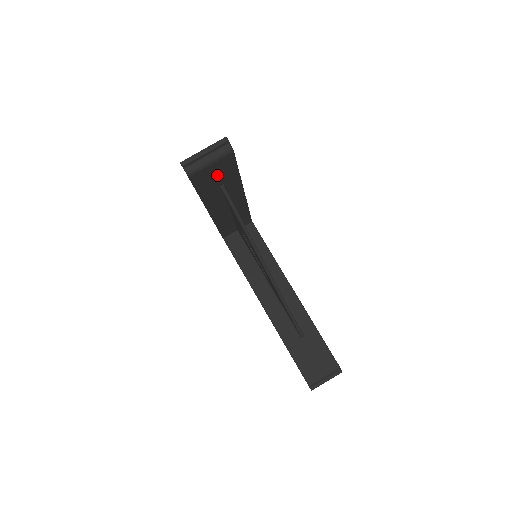
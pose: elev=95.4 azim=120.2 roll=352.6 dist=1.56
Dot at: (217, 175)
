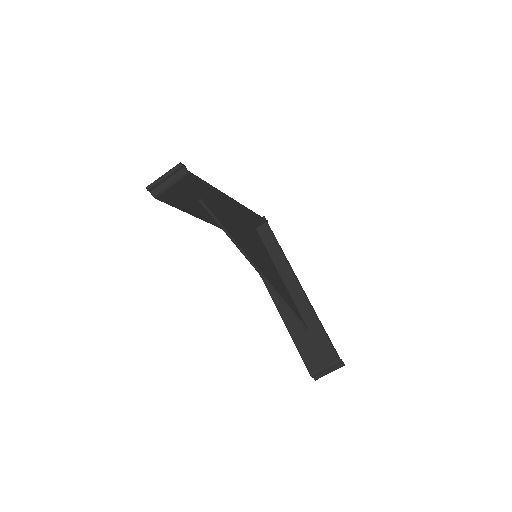
Dot at: (186, 193)
